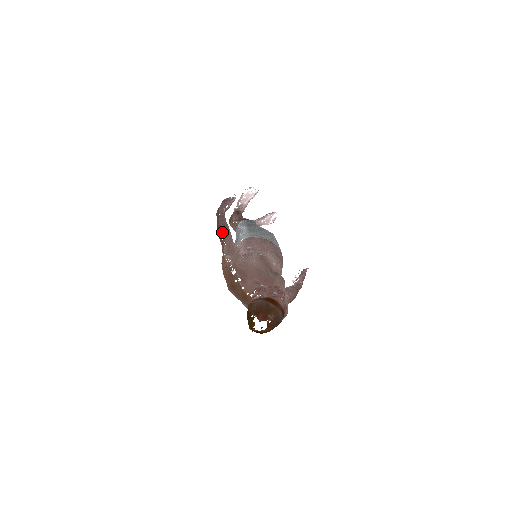
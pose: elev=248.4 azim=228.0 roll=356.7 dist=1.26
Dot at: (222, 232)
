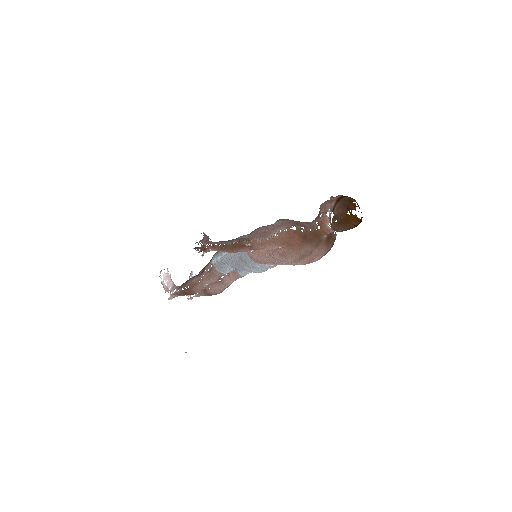
Dot at: (240, 240)
